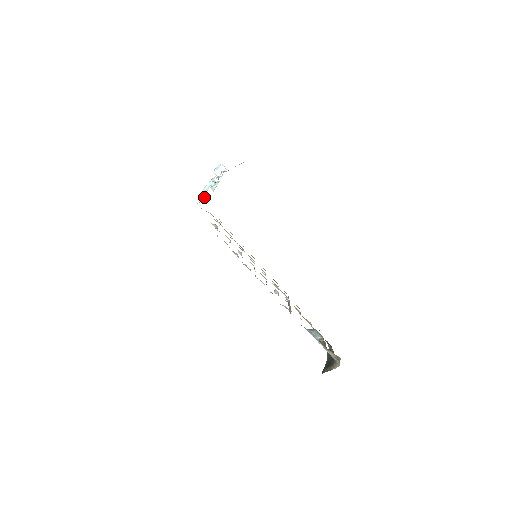
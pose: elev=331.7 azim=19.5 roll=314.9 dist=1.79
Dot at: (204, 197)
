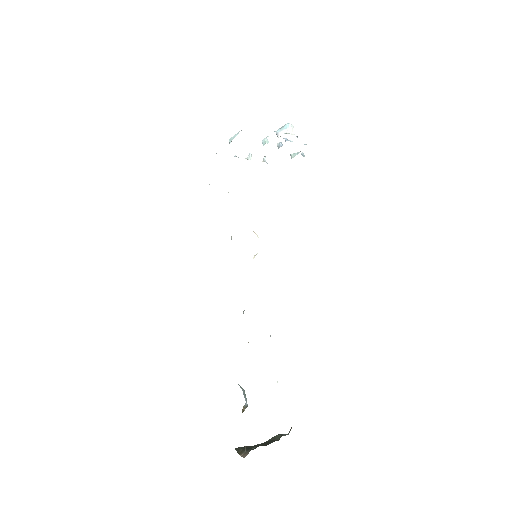
Dot at: (264, 159)
